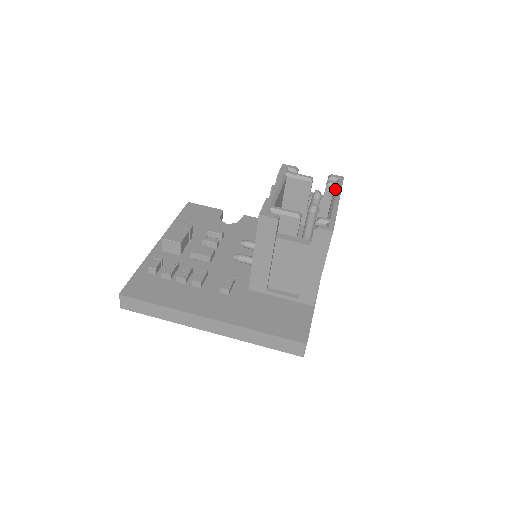
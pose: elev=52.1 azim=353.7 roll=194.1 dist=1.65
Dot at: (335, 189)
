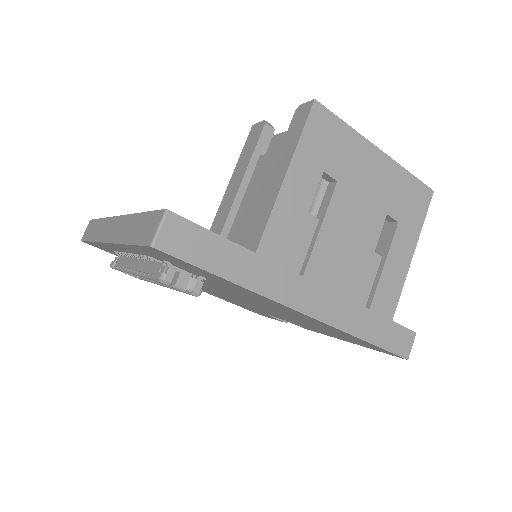
Dot at: occluded
